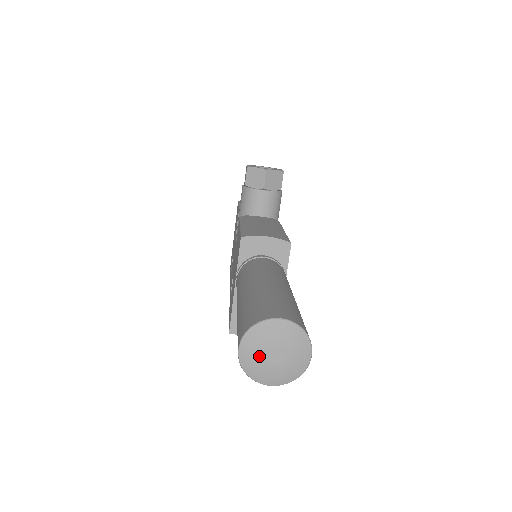
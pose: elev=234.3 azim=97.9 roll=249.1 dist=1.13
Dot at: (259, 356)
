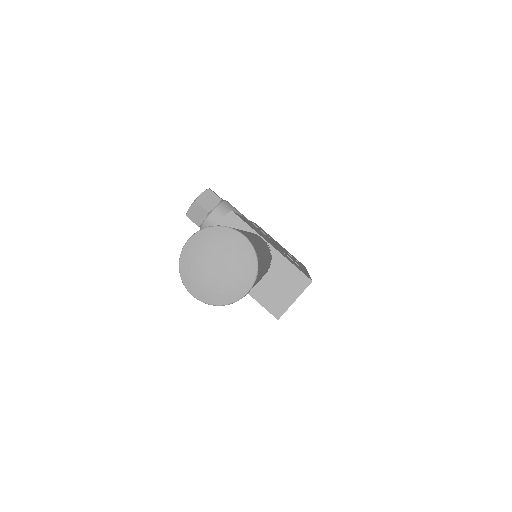
Dot at: (208, 281)
